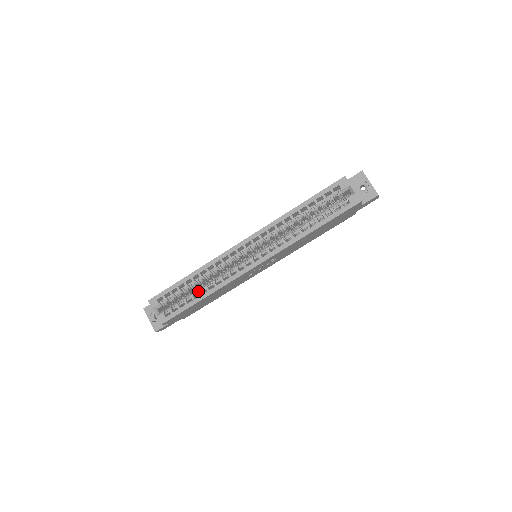
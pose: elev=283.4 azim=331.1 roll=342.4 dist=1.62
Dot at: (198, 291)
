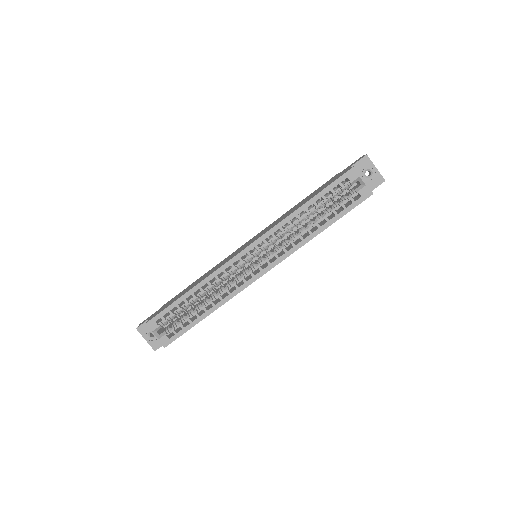
Dot at: (202, 307)
